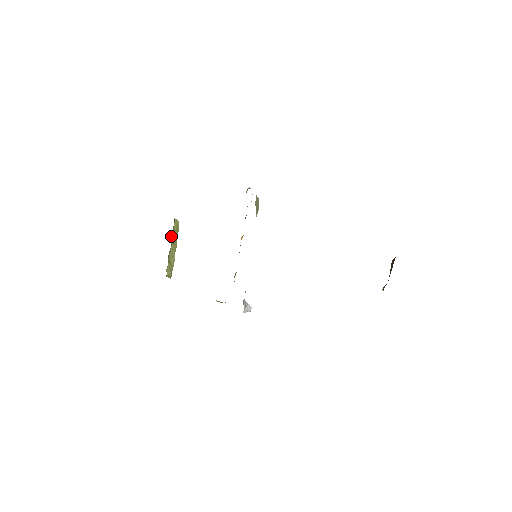
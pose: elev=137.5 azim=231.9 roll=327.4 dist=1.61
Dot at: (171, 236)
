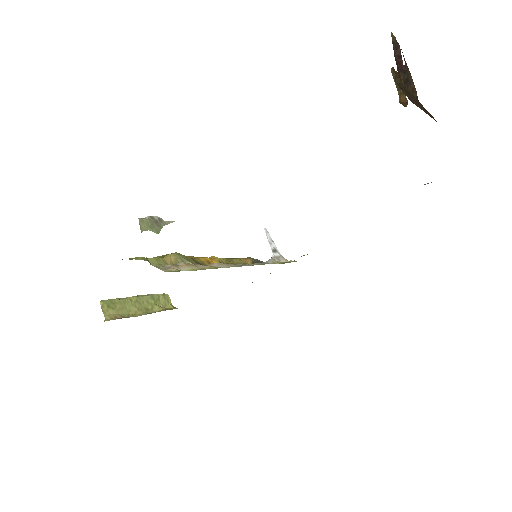
Dot at: (129, 315)
